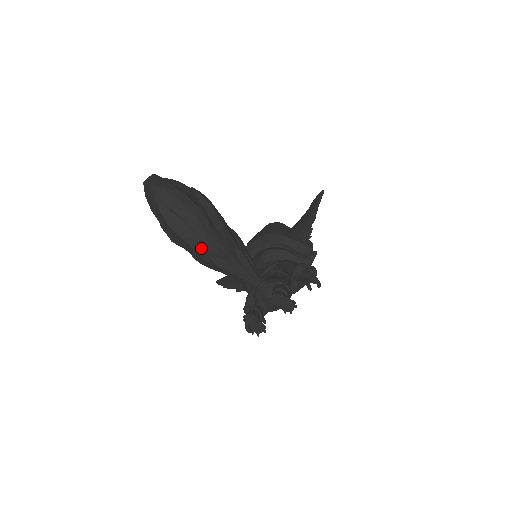
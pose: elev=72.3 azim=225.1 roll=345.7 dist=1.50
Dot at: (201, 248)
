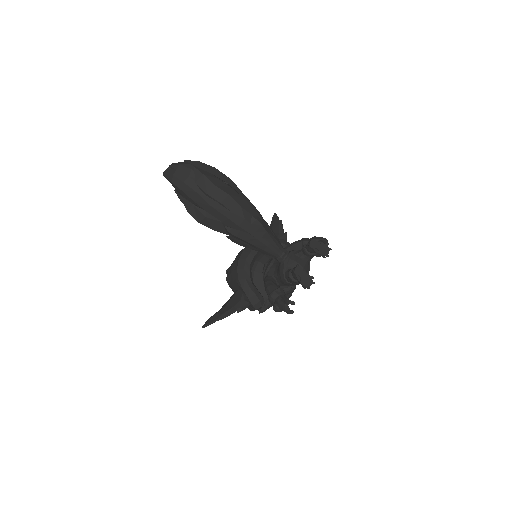
Dot at: (244, 205)
